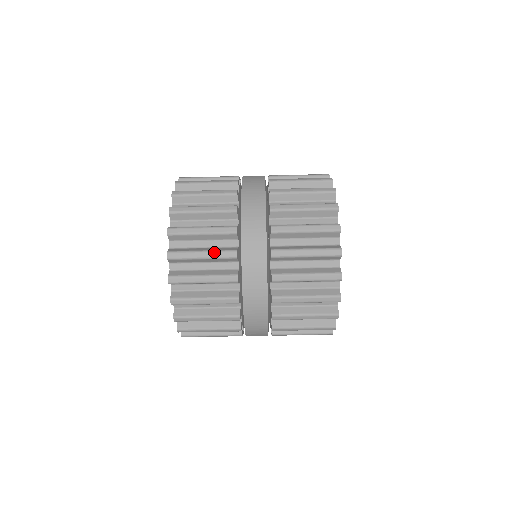
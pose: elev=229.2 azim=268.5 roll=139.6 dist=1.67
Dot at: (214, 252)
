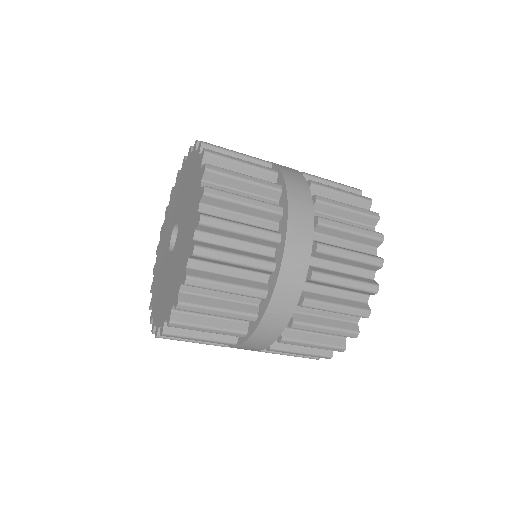
Dot at: (251, 259)
